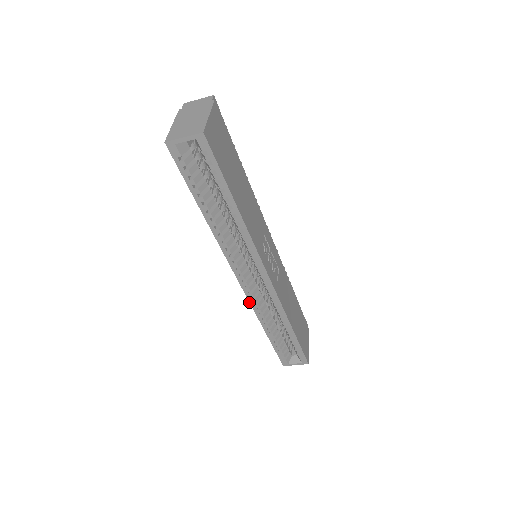
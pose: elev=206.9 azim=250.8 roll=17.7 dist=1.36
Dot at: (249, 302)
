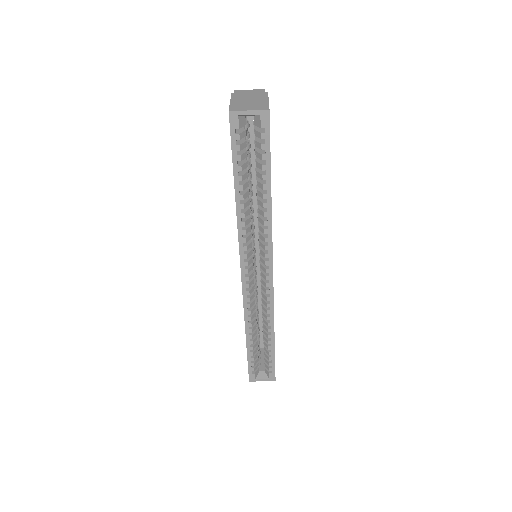
Dot at: (243, 300)
